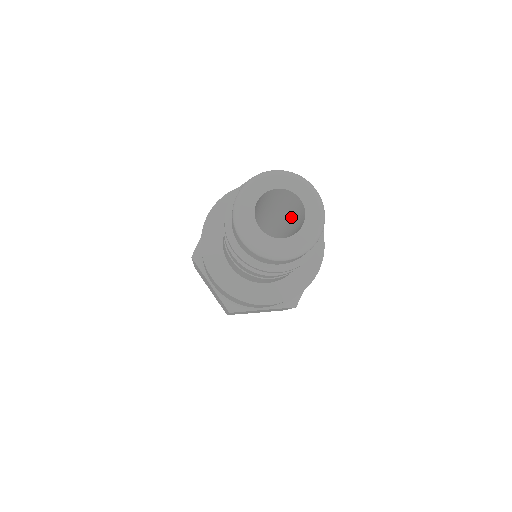
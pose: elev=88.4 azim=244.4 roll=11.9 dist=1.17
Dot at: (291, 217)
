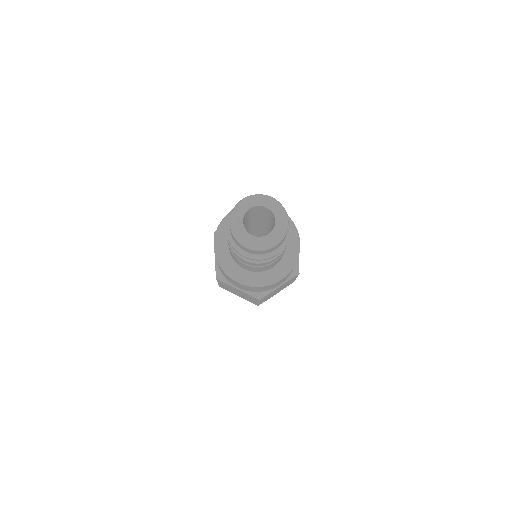
Dot at: (266, 220)
